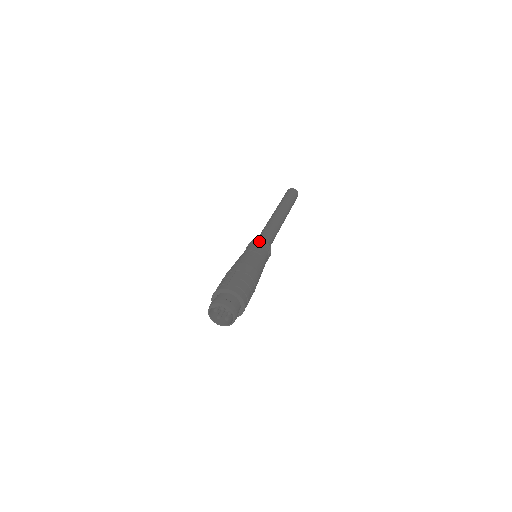
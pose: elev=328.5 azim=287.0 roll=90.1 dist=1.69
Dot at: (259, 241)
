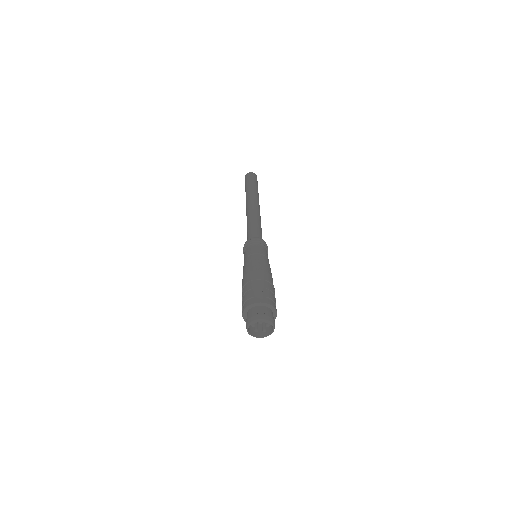
Dot at: (257, 241)
